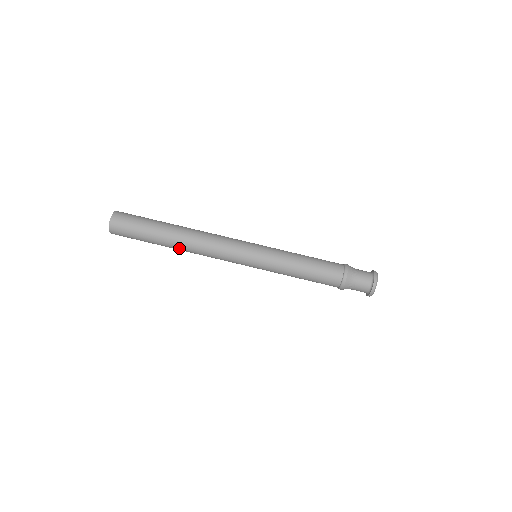
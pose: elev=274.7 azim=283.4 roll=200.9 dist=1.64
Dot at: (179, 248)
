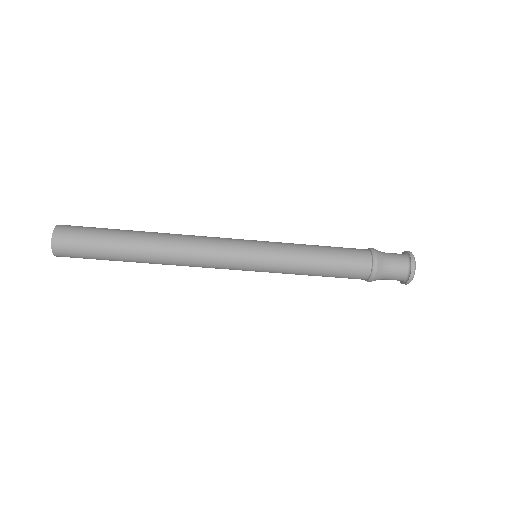
Dot at: (153, 262)
